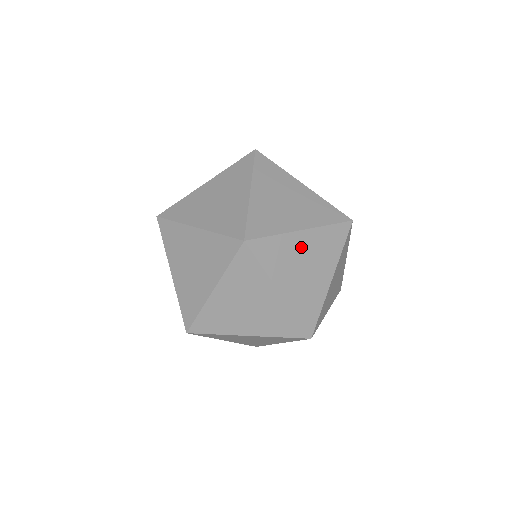
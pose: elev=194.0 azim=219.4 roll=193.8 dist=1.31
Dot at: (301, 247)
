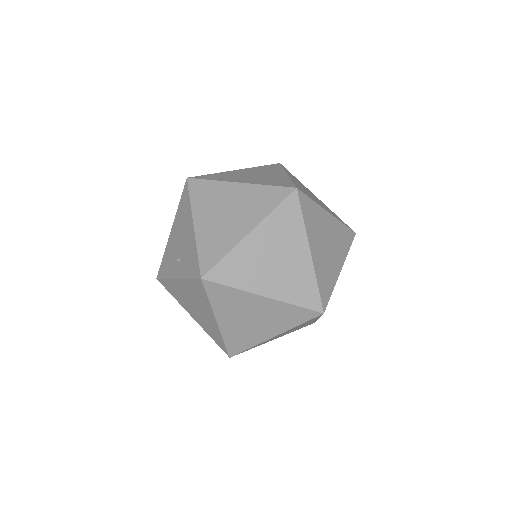
Dot at: (327, 226)
